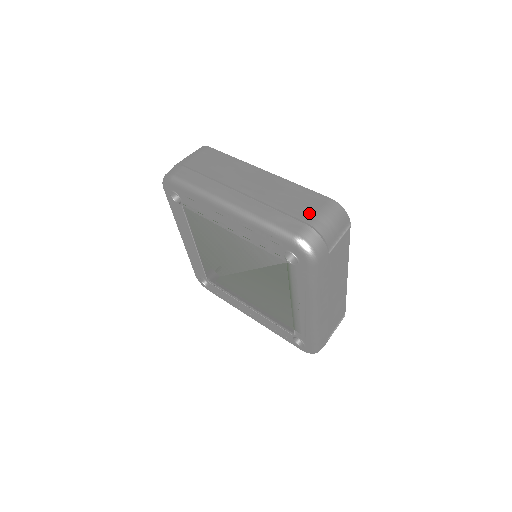
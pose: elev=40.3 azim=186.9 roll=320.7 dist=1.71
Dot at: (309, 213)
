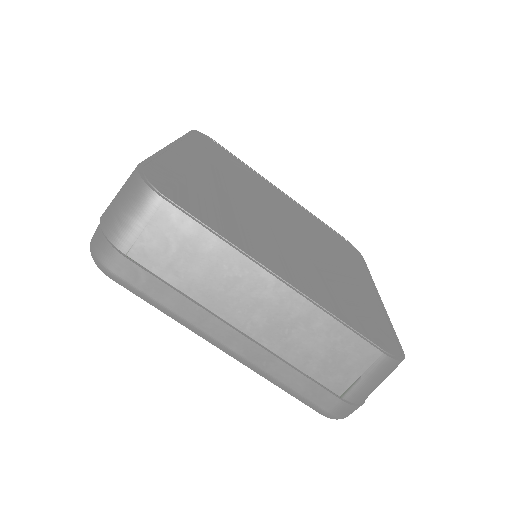
Dot at: occluded
